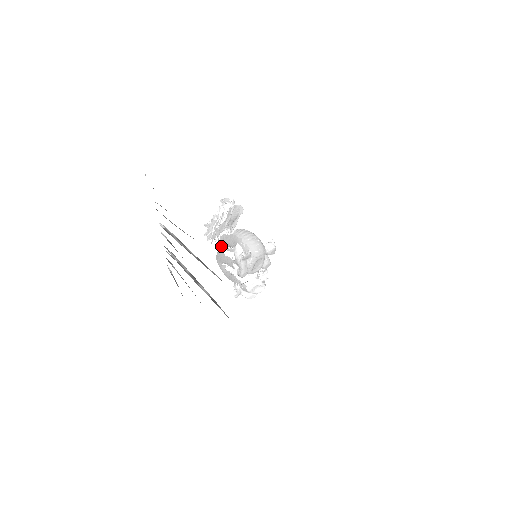
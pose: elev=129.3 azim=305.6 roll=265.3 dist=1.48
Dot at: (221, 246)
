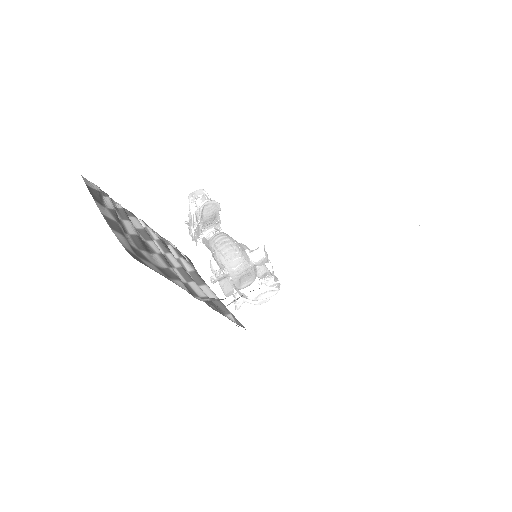
Dot at: occluded
